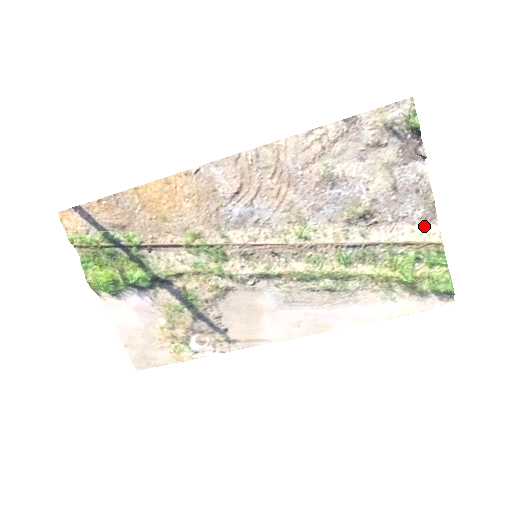
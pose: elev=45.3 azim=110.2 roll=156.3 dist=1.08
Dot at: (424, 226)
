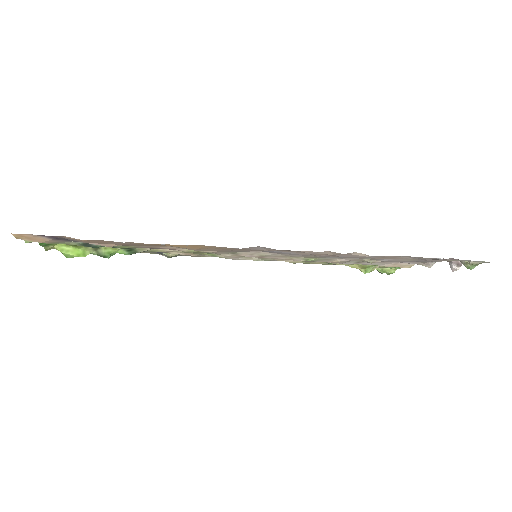
Dot at: (406, 263)
